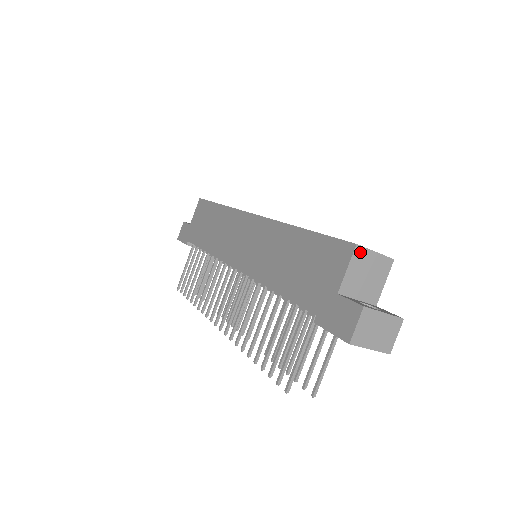
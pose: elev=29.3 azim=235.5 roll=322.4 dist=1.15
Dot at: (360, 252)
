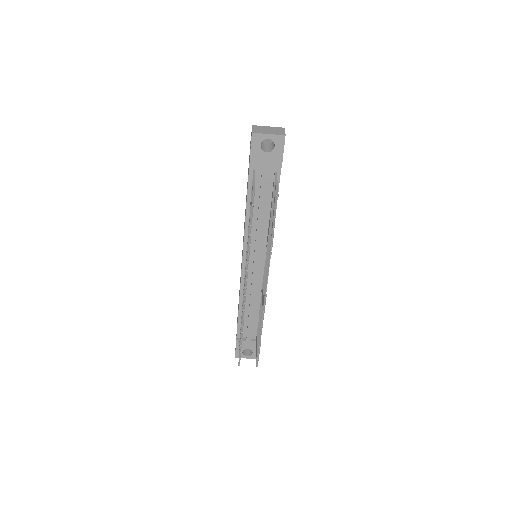
Dot at: occluded
